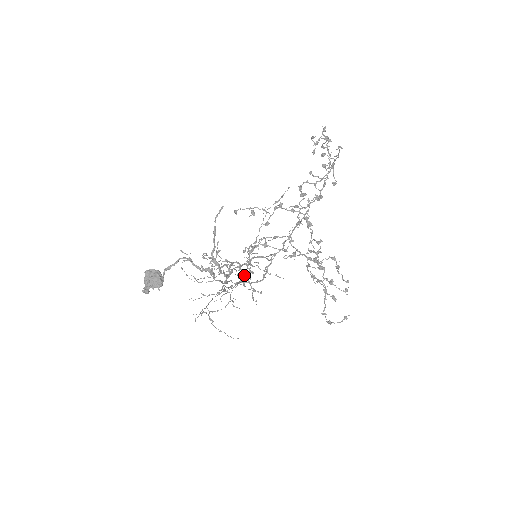
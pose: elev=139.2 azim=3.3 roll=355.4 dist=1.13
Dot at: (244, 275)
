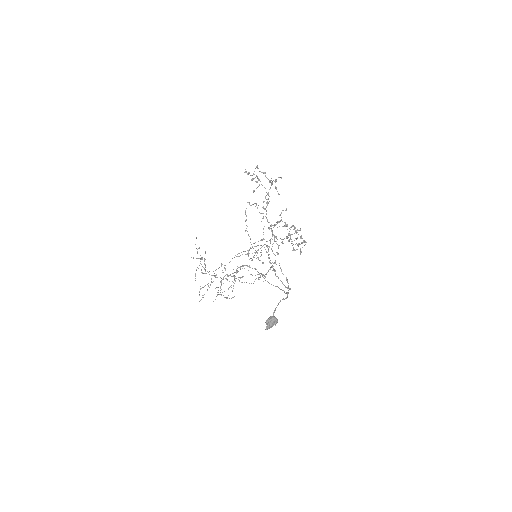
Dot at: occluded
